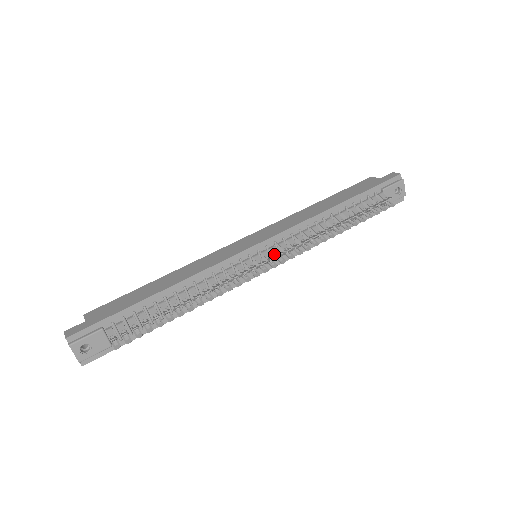
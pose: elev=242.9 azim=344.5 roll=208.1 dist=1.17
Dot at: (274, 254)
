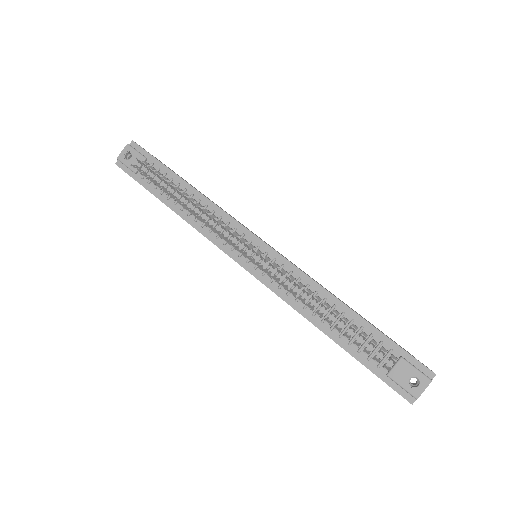
Dot at: (264, 266)
